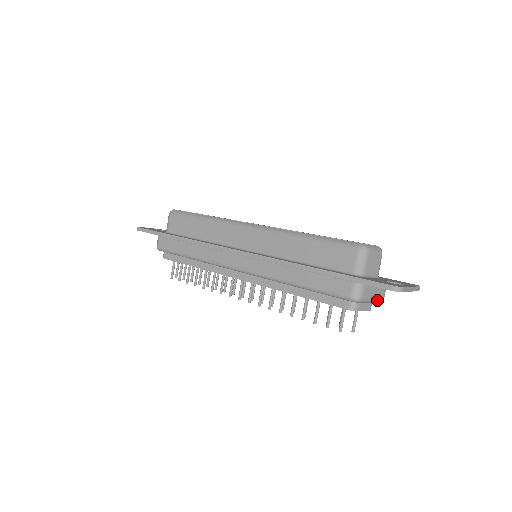
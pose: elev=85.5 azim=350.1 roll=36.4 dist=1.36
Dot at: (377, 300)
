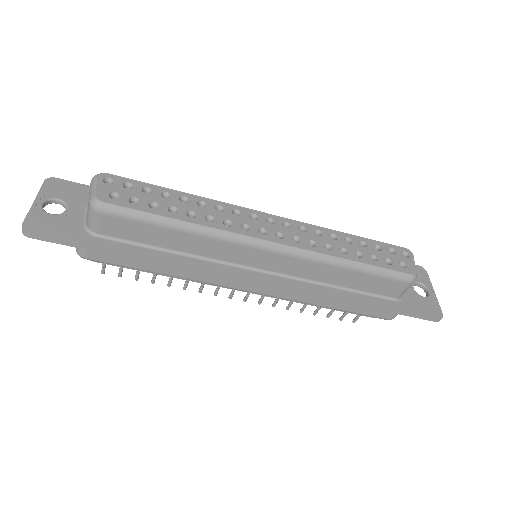
Dot at: occluded
